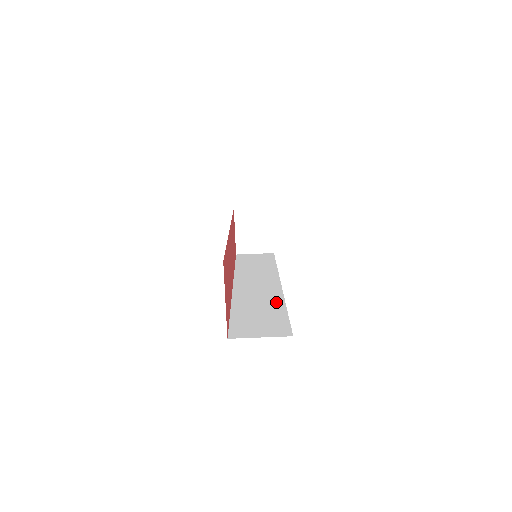
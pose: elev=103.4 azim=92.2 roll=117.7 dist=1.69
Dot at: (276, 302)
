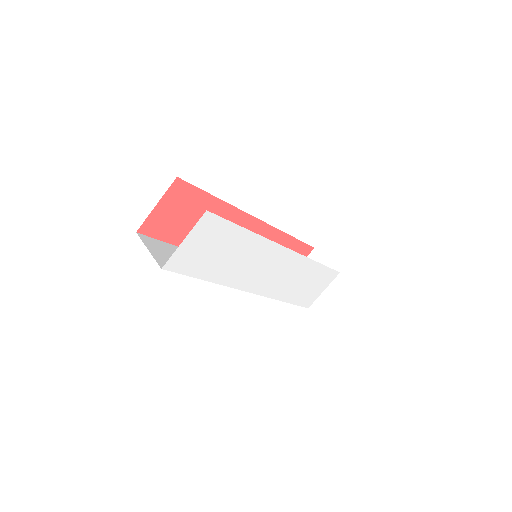
Dot at: occluded
